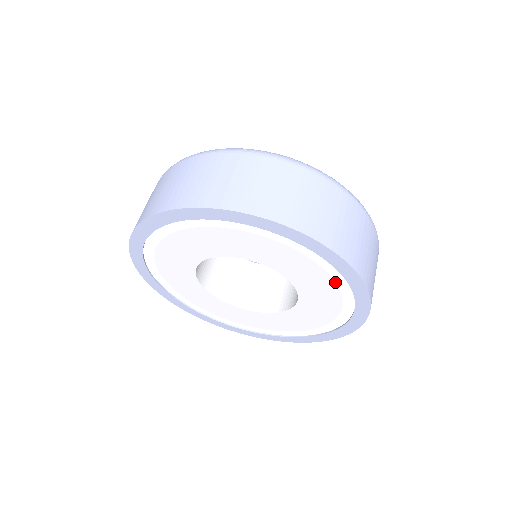
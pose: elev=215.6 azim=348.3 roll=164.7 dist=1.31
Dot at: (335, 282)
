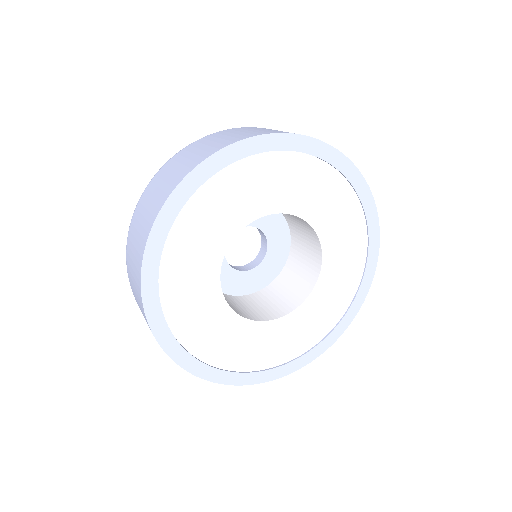
Dot at: (335, 186)
